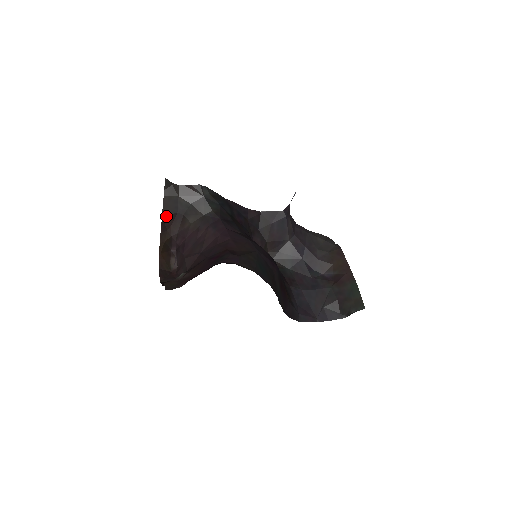
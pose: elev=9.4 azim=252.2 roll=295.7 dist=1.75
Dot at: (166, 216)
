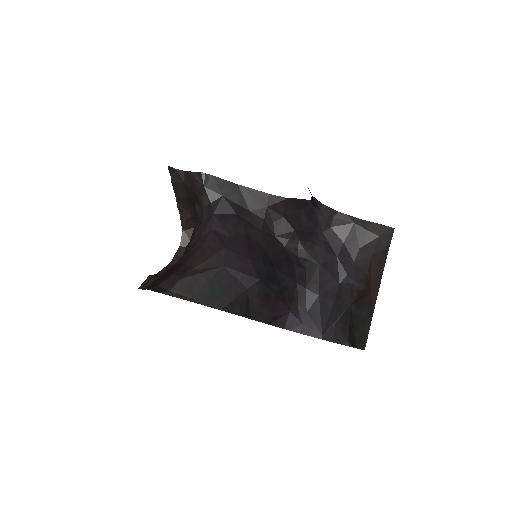
Dot at: (180, 199)
